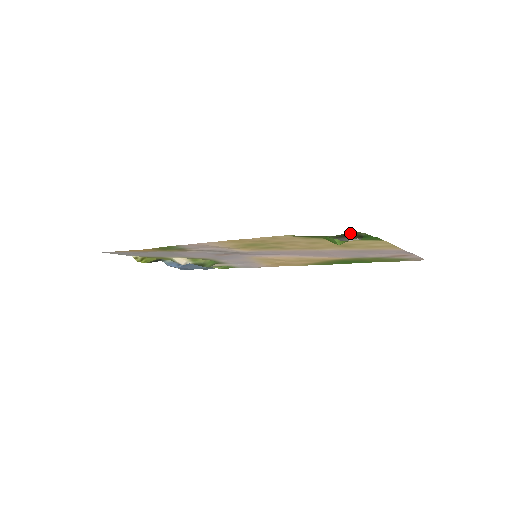
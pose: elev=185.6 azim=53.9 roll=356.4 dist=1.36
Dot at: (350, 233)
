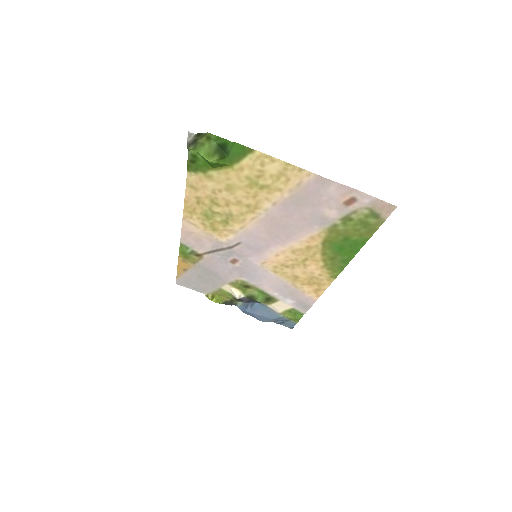
Dot at: (200, 139)
